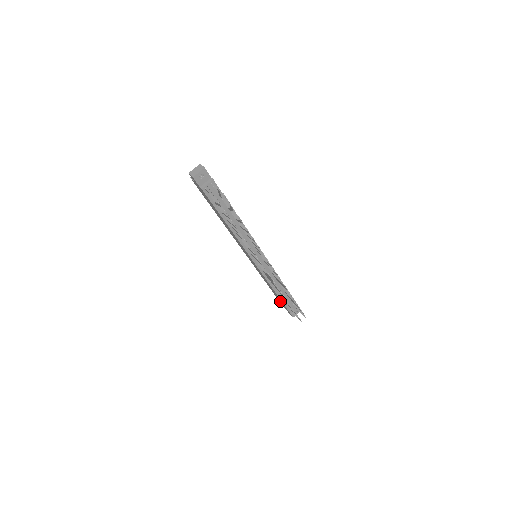
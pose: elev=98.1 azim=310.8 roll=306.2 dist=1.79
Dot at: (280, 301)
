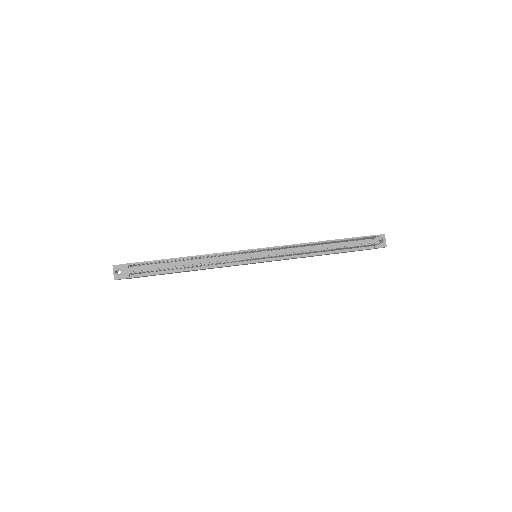
Dot at: occluded
